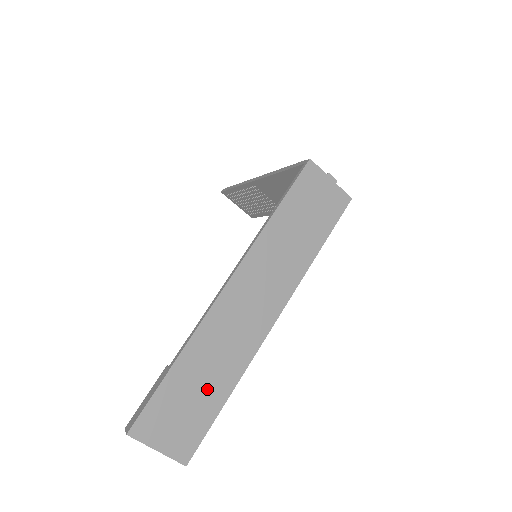
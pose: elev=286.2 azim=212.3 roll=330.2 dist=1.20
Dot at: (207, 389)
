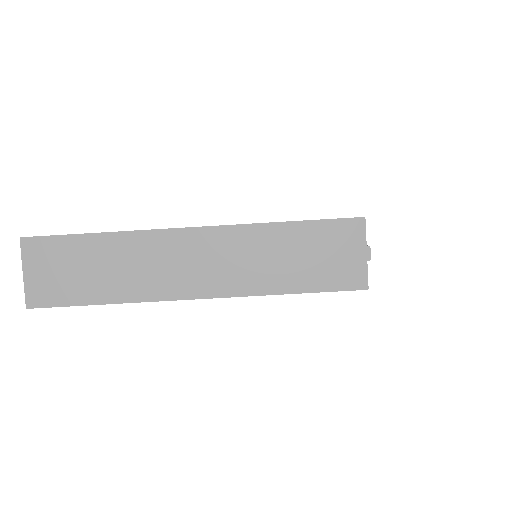
Dot at: (96, 279)
